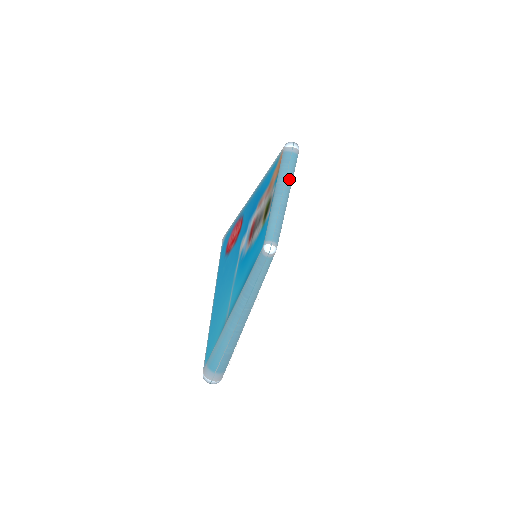
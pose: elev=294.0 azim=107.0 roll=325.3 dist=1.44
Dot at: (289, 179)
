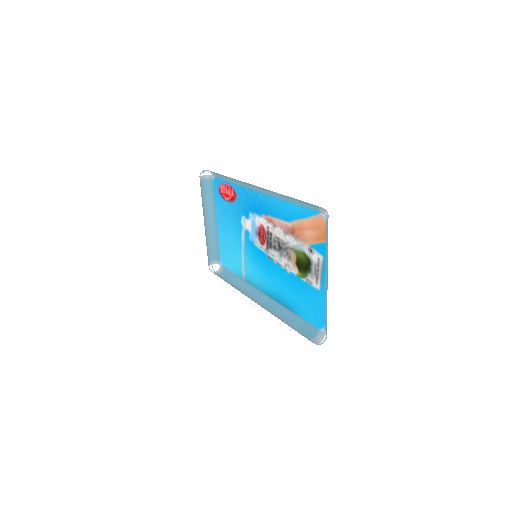
Dot at: (209, 202)
